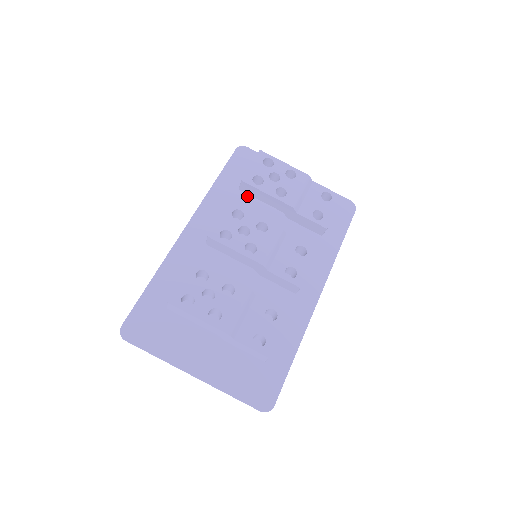
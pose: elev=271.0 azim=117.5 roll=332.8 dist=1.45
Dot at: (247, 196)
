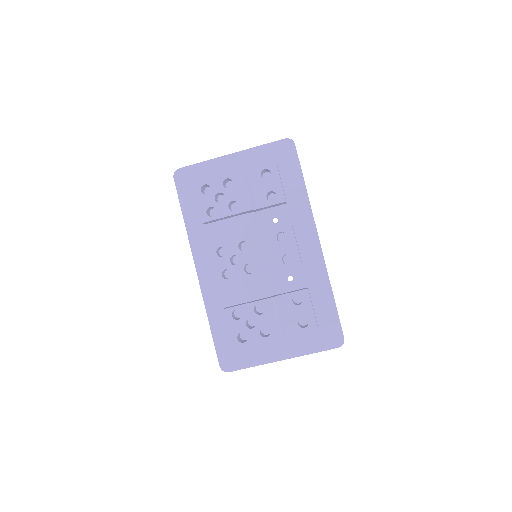
Dot at: (213, 210)
